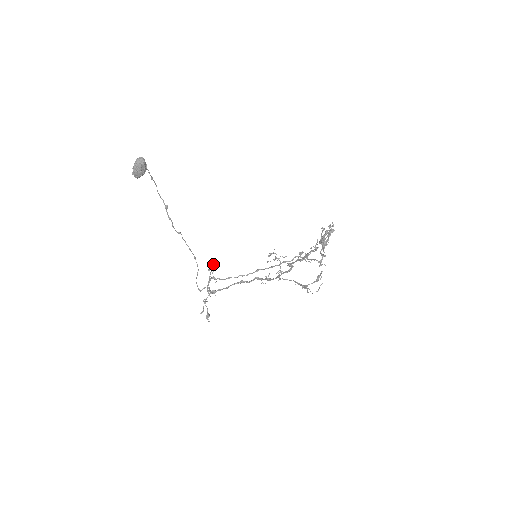
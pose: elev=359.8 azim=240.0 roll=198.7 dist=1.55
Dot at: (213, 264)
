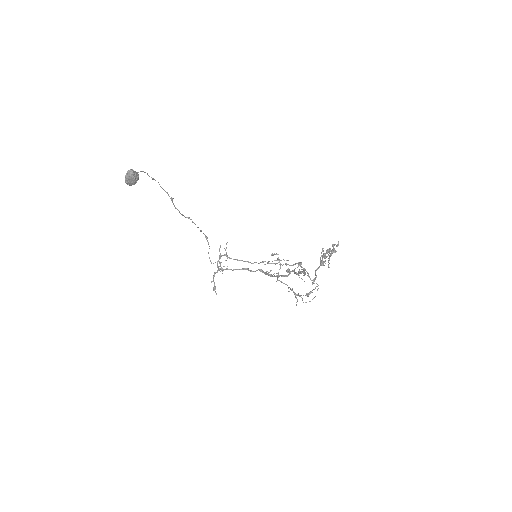
Dot at: (227, 242)
